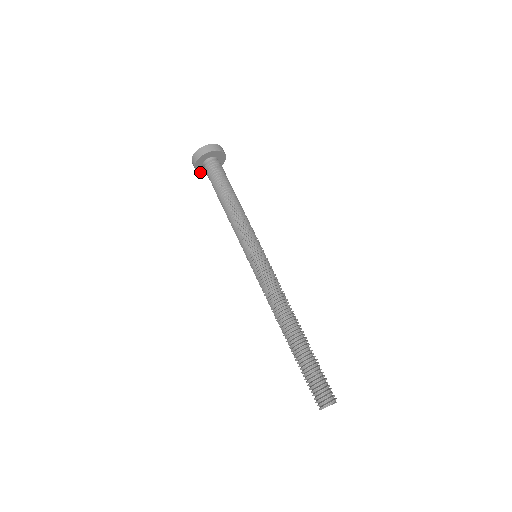
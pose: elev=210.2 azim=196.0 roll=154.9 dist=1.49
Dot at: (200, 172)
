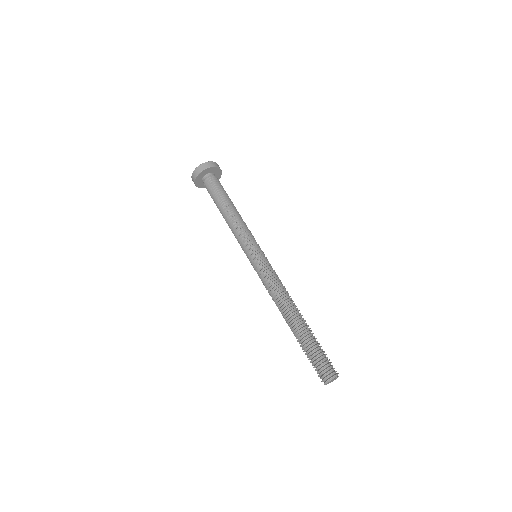
Dot at: (199, 187)
